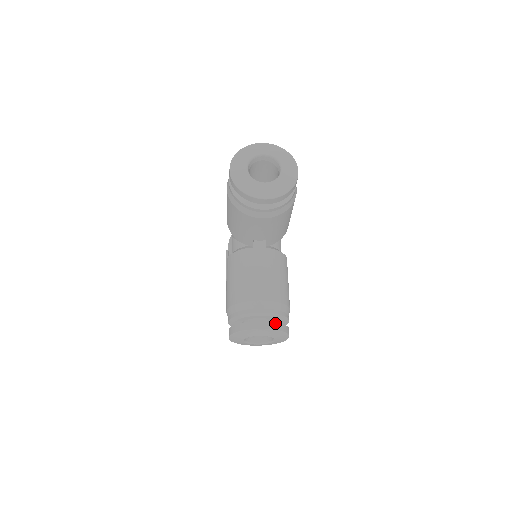
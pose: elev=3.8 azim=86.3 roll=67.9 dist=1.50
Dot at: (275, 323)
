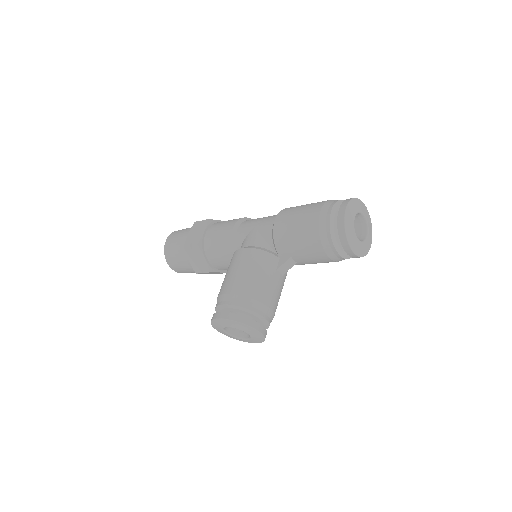
Dot at: occluded
